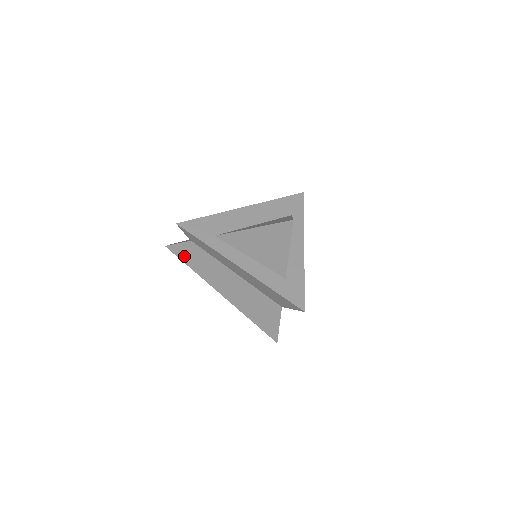
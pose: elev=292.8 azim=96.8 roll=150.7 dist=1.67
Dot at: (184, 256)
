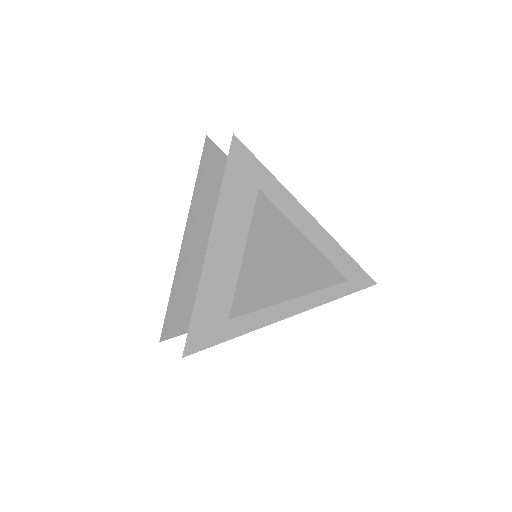
Dot at: occluded
